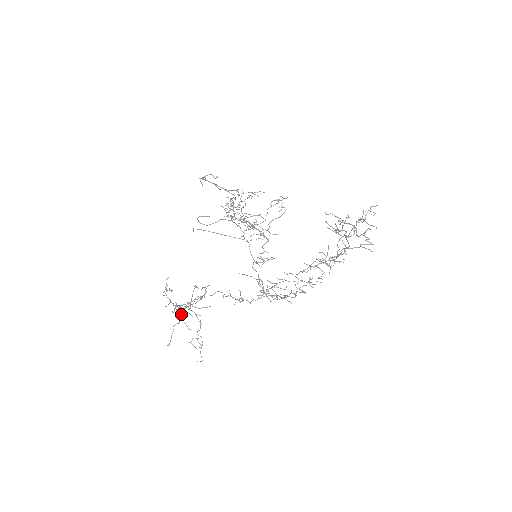
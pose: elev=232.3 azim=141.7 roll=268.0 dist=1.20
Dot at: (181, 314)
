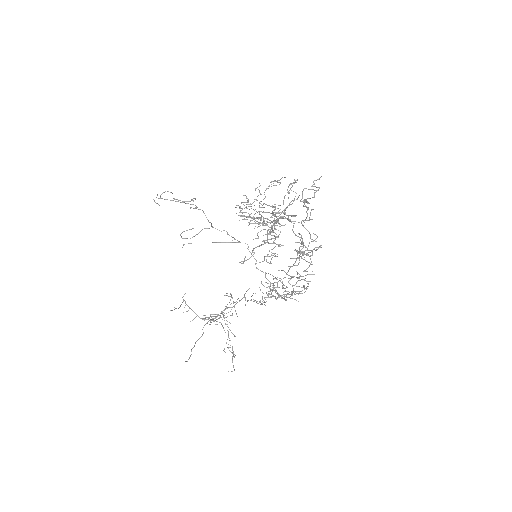
Dot at: (216, 324)
